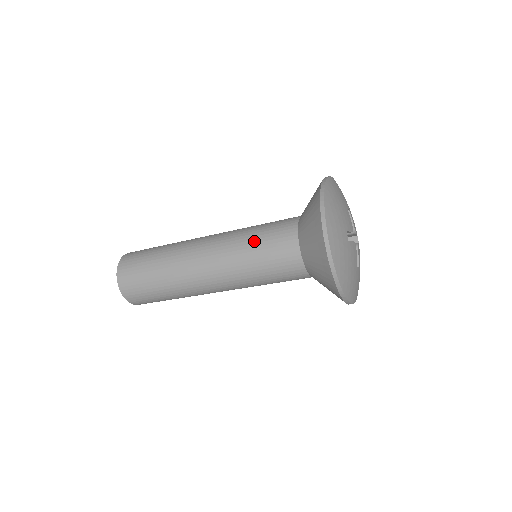
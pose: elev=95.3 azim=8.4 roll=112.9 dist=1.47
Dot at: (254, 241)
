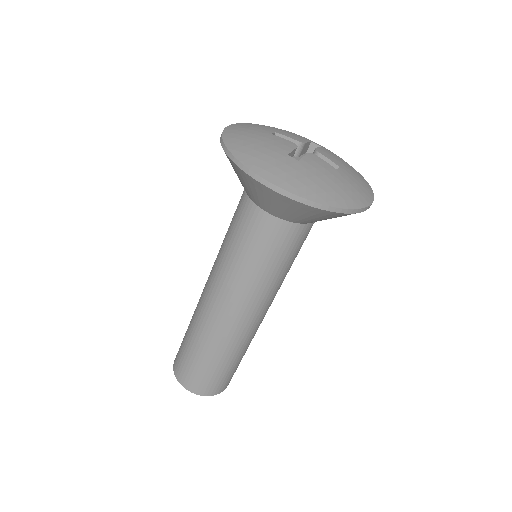
Dot at: (234, 251)
